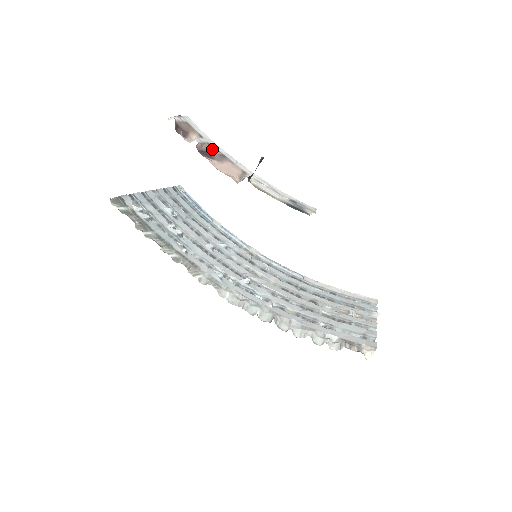
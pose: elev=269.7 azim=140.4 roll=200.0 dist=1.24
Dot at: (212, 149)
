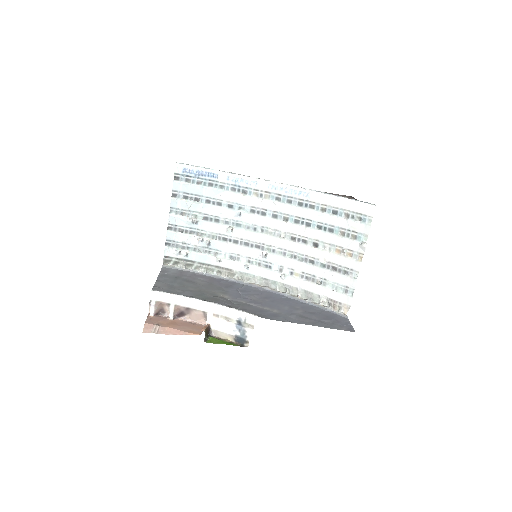
Dot at: (180, 309)
